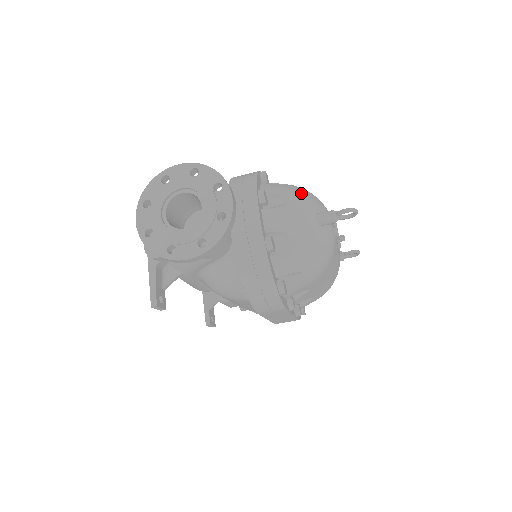
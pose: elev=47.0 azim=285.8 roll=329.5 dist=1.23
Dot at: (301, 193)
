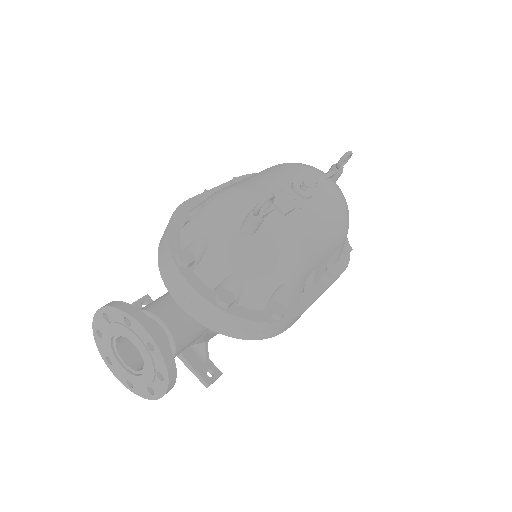
Dot at: (213, 215)
